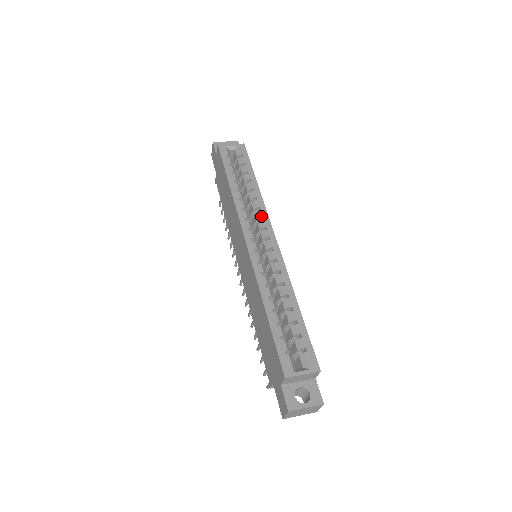
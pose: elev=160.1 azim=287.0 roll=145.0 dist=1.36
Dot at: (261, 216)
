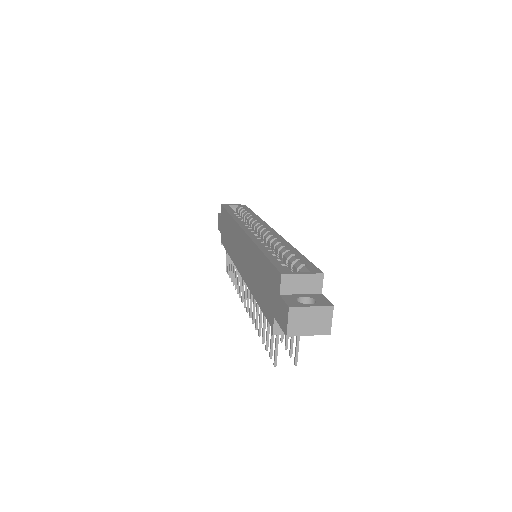
Dot at: (259, 222)
